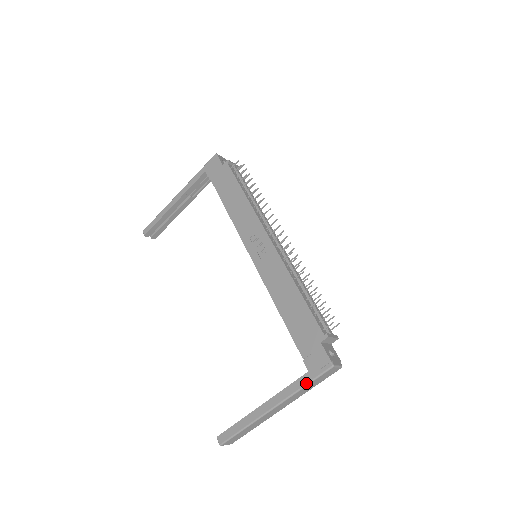
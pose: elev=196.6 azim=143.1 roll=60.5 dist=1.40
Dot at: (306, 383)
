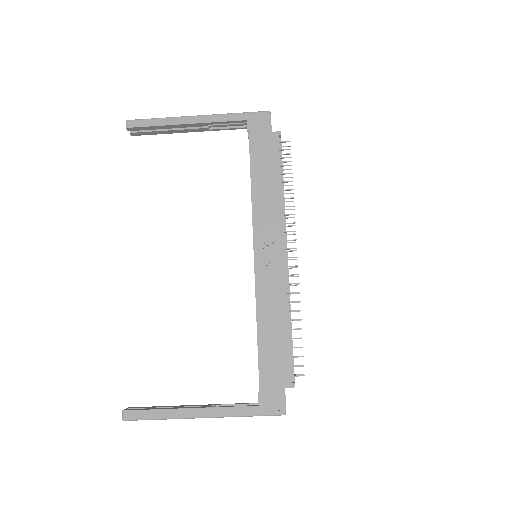
Dot at: (251, 415)
